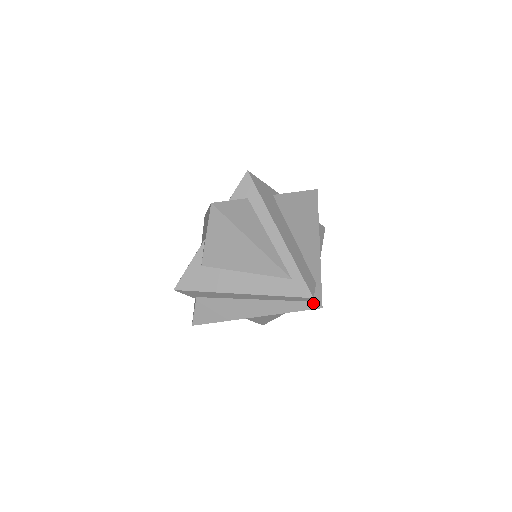
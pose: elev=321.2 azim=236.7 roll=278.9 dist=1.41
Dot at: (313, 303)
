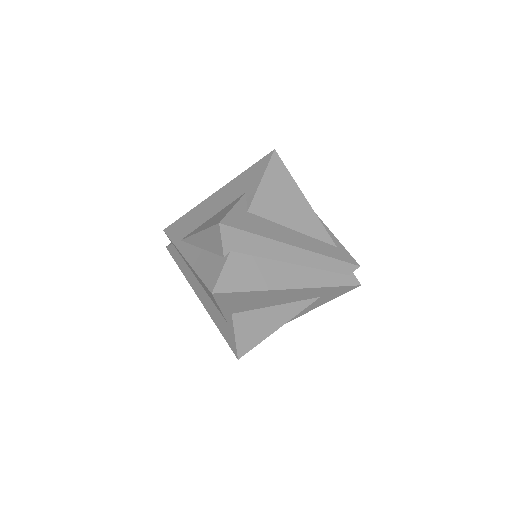
Dot at: (353, 278)
